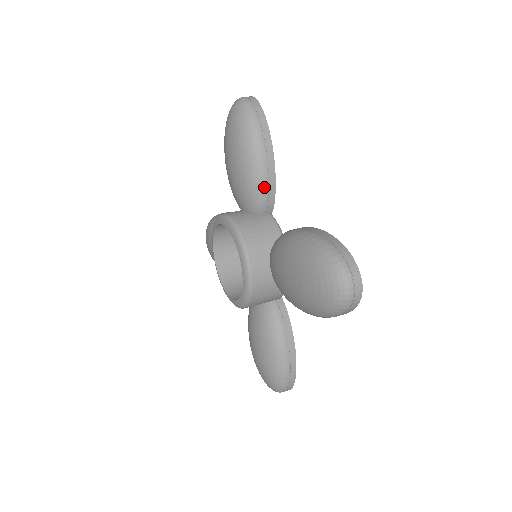
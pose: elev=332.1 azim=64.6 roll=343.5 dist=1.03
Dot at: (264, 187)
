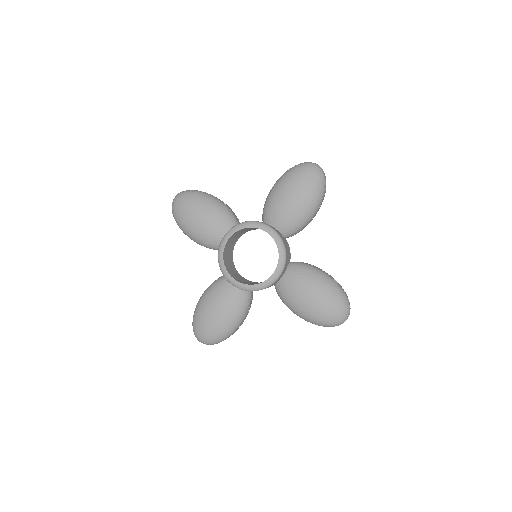
Dot at: (230, 210)
